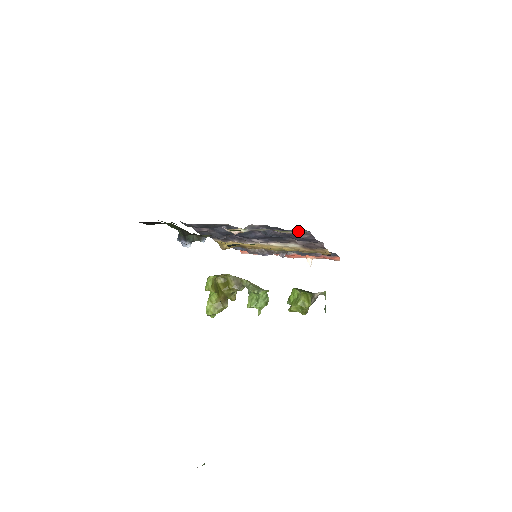
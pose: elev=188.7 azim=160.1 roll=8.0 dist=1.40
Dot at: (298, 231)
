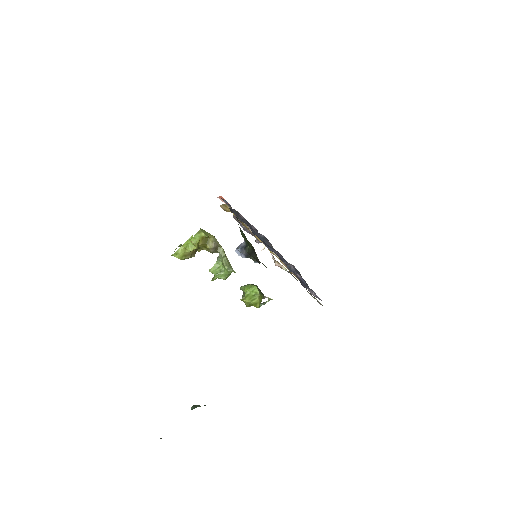
Dot at: (321, 304)
